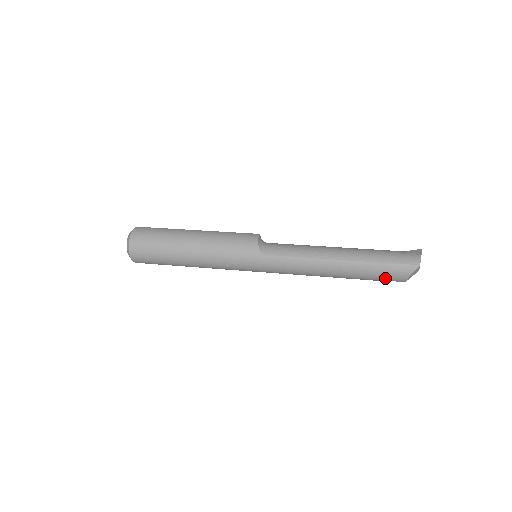
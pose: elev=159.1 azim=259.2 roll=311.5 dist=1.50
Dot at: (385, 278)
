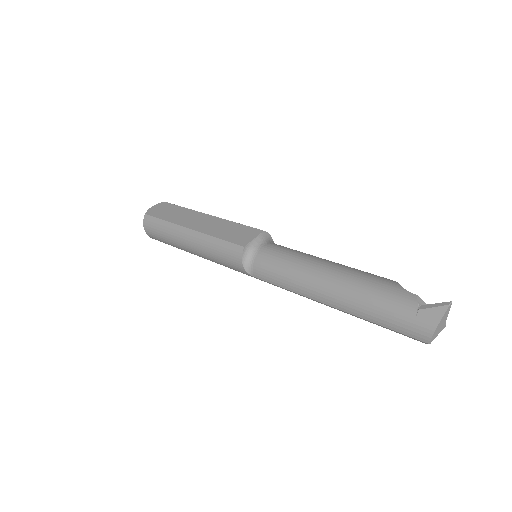
Dot at: occluded
